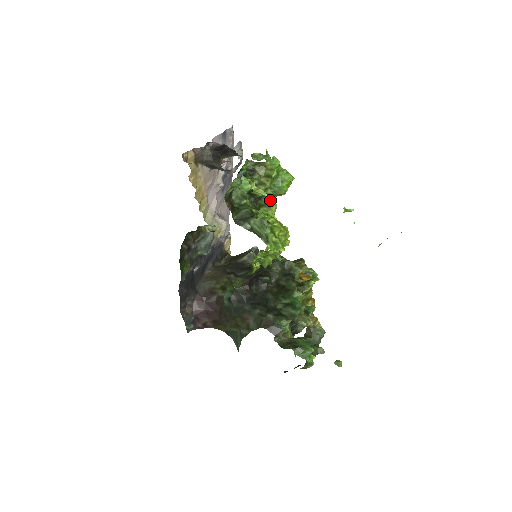
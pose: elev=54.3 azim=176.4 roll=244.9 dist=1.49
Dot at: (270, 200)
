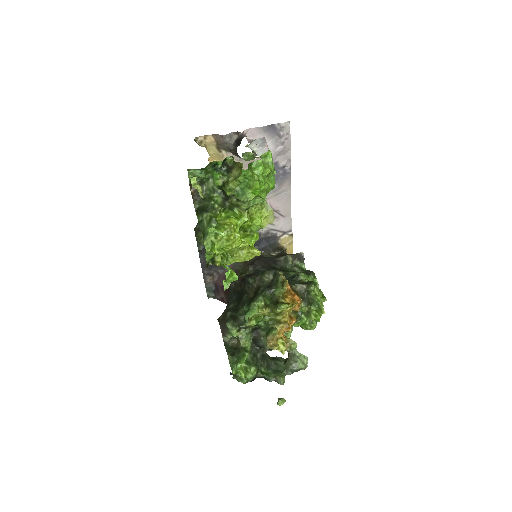
Dot at: (242, 202)
